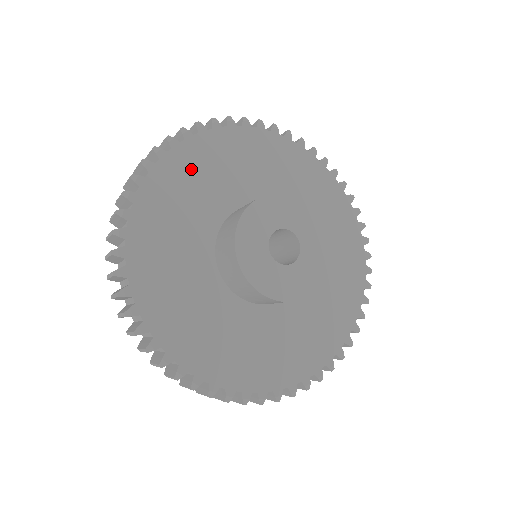
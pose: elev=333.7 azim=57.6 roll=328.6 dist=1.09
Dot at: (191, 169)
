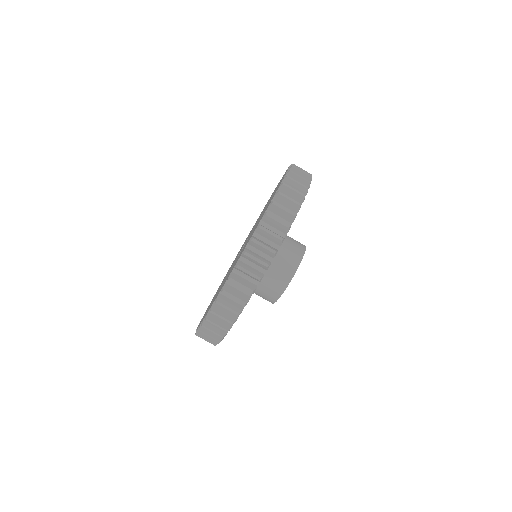
Dot at: occluded
